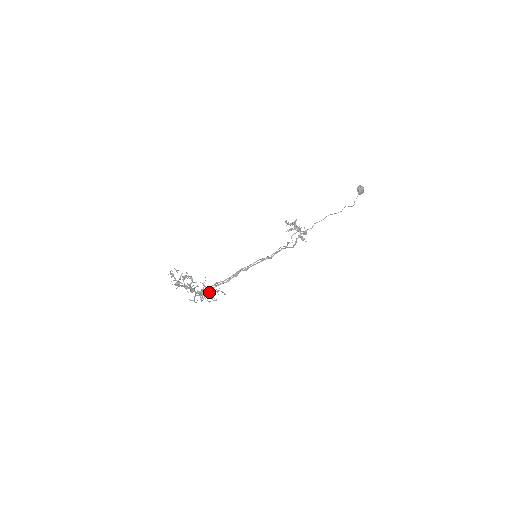
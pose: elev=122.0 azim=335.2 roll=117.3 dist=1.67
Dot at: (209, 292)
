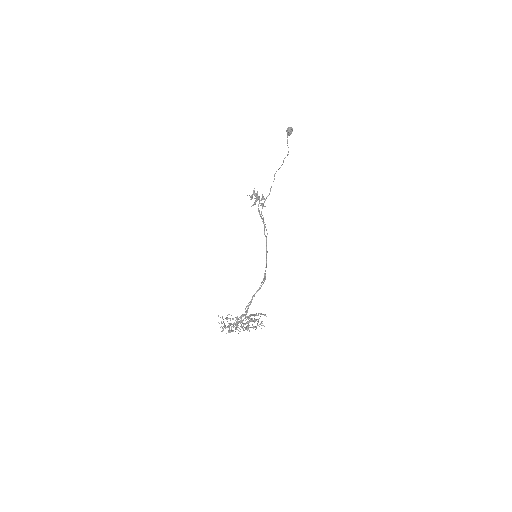
Dot at: (261, 325)
